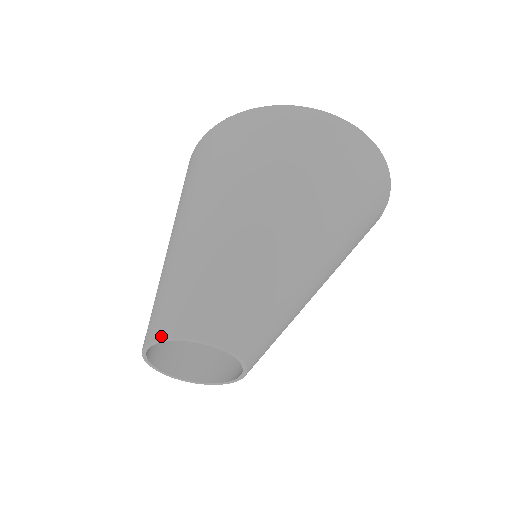
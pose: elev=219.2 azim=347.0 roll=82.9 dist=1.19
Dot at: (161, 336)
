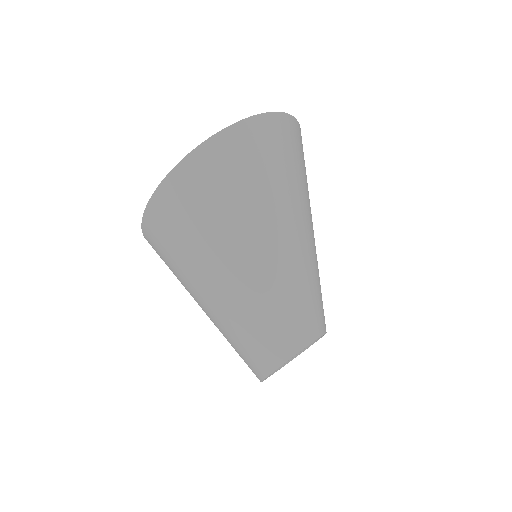
Dot at: (265, 376)
